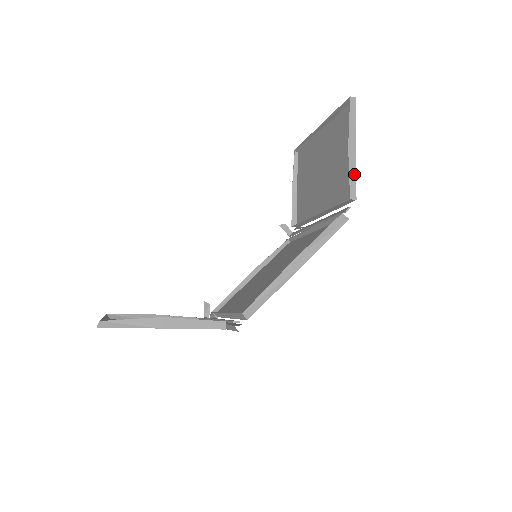
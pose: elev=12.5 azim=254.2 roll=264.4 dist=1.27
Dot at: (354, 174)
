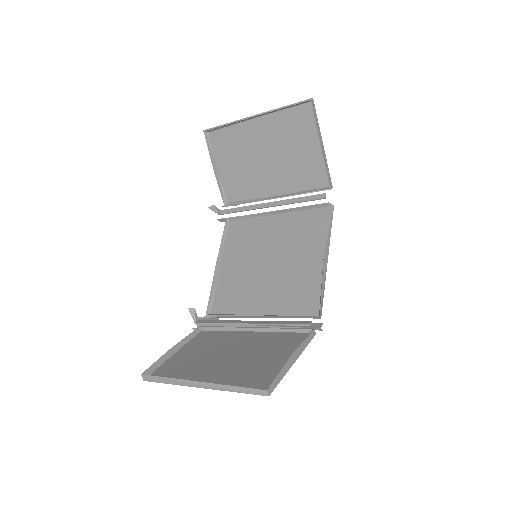
Dot at: (327, 167)
